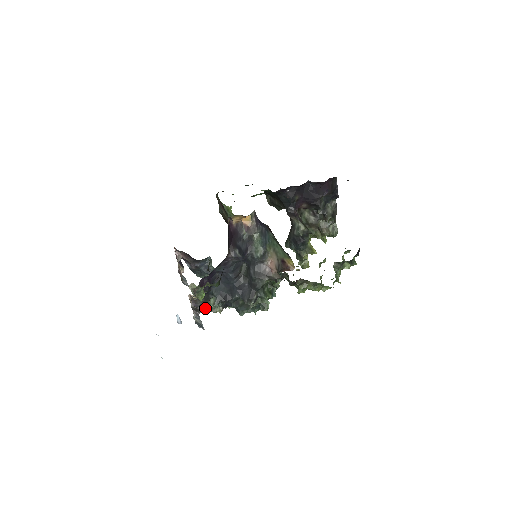
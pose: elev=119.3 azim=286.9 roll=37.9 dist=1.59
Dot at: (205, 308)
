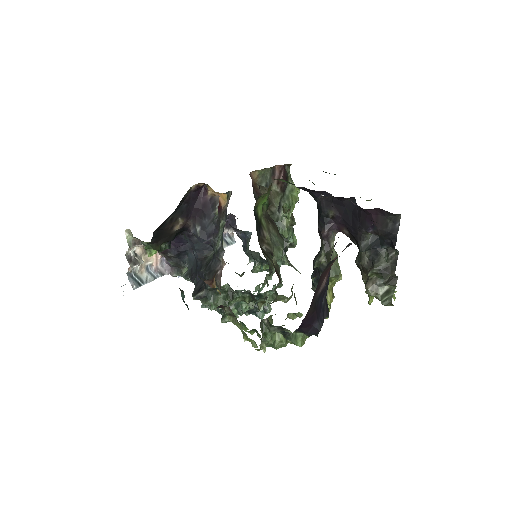
Dot at: (177, 273)
